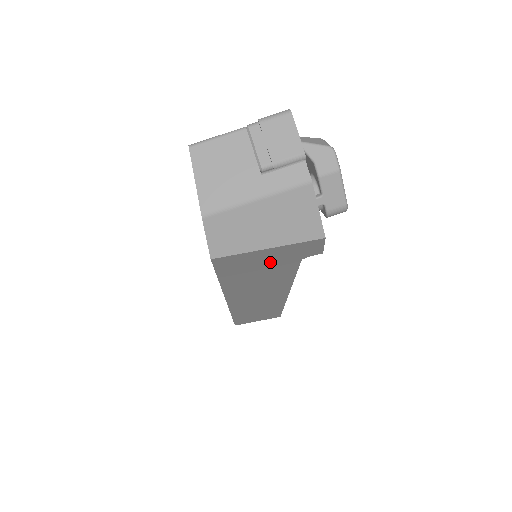
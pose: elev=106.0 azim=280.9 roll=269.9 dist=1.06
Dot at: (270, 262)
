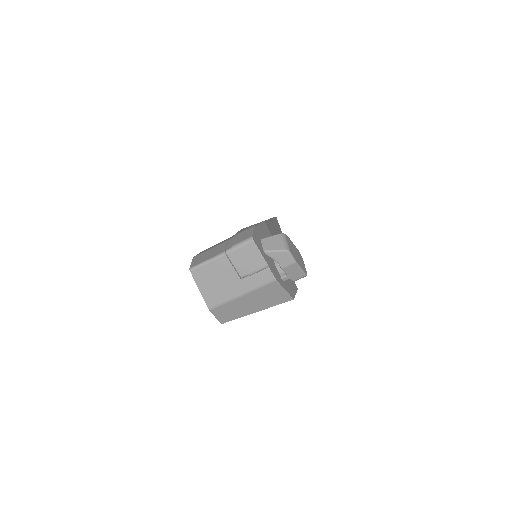
Dot at: occluded
